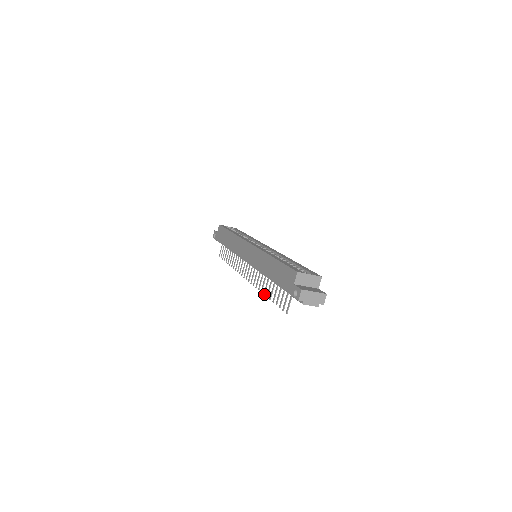
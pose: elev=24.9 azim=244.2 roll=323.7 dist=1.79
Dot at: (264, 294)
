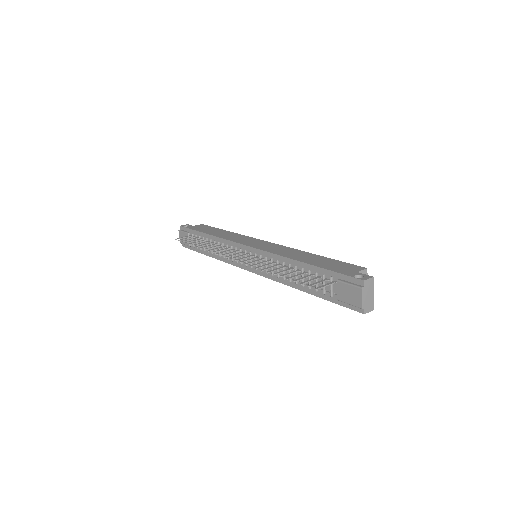
Dot at: (269, 271)
